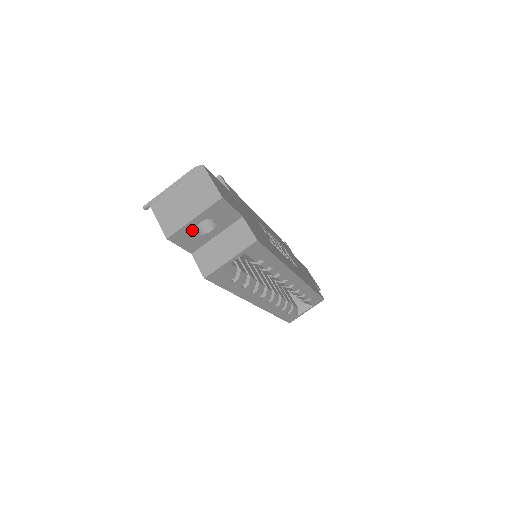
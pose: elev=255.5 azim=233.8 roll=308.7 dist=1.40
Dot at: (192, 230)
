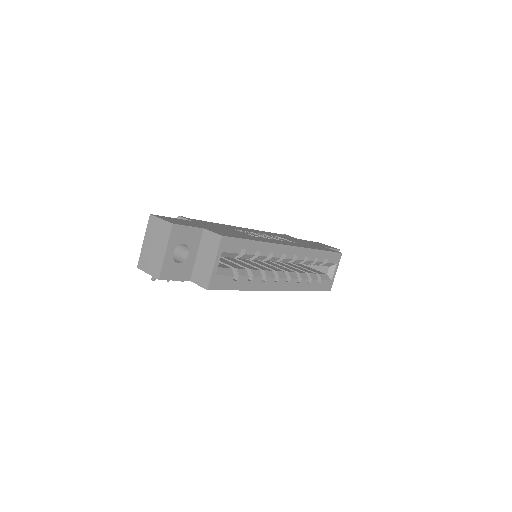
Dot at: (173, 262)
